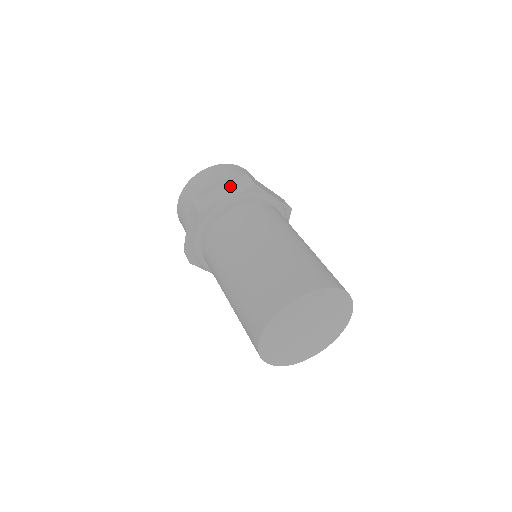
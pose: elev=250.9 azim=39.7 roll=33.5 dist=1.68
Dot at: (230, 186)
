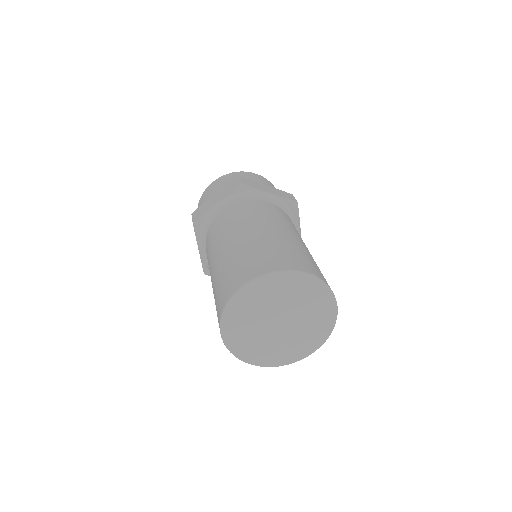
Dot at: (276, 190)
